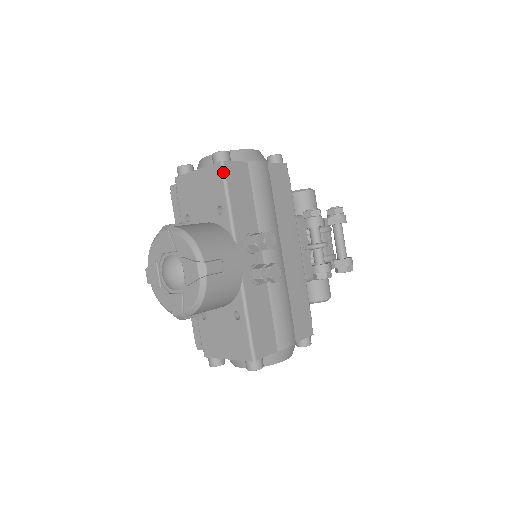
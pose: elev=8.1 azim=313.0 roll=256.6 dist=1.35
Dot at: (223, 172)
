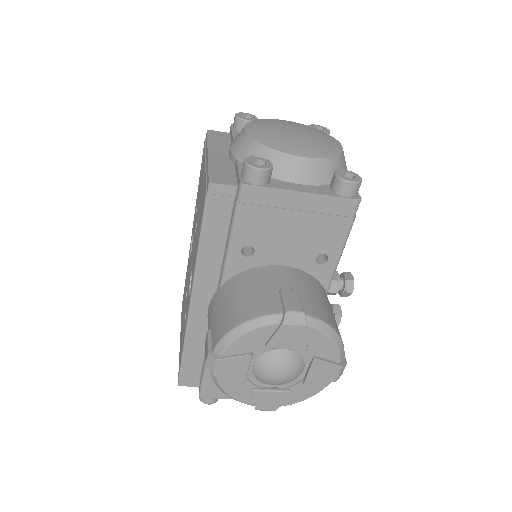
Dot at: (355, 214)
